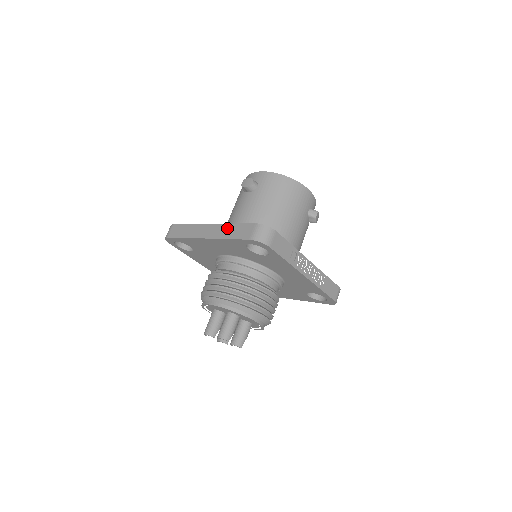
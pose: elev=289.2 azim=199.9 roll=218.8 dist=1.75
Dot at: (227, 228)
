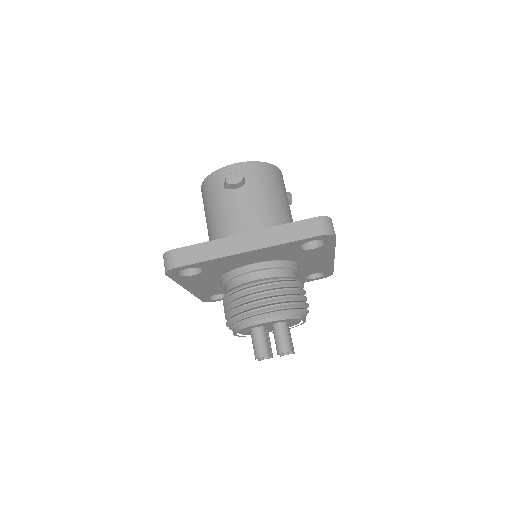
Dot at: (276, 232)
